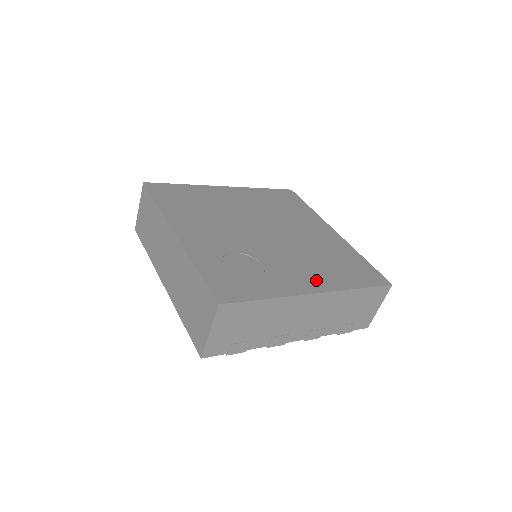
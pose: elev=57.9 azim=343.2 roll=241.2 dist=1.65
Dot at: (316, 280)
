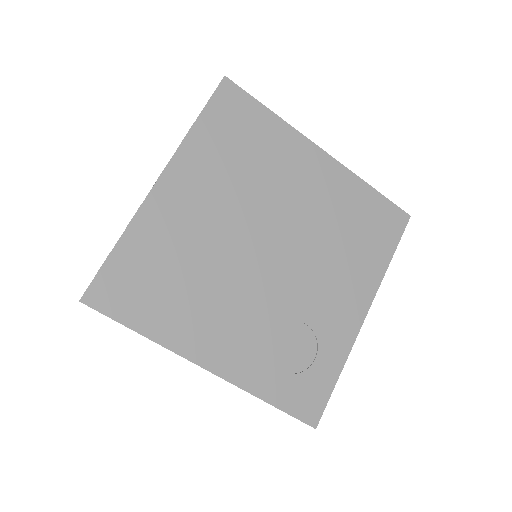
Dot at: (356, 293)
